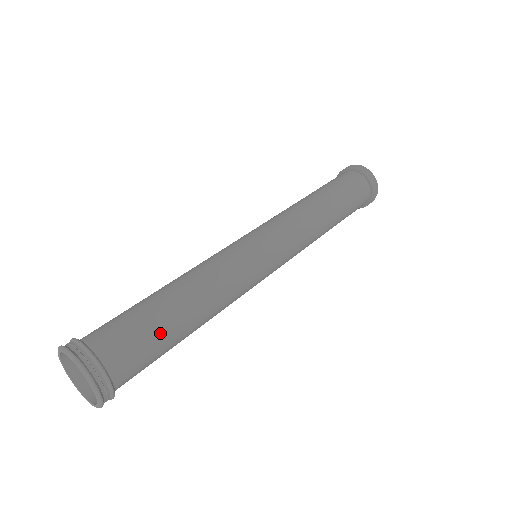
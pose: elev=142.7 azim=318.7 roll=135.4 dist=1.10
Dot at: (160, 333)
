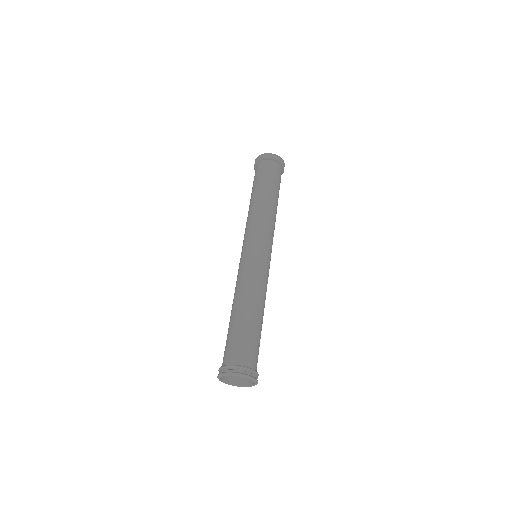
Dot at: (260, 338)
